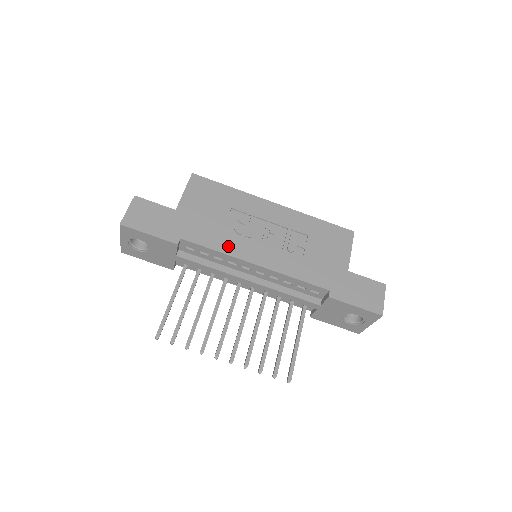
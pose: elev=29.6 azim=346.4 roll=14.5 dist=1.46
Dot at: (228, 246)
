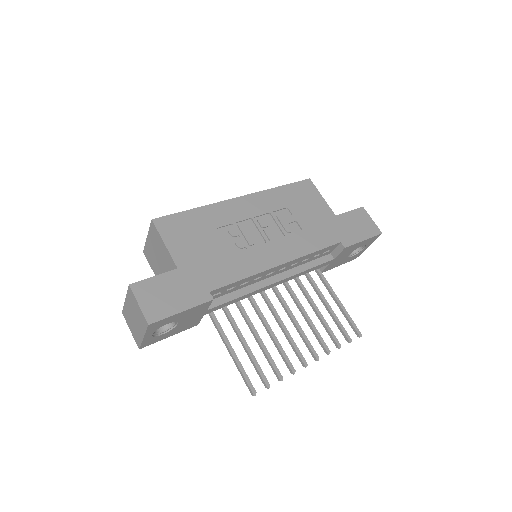
Dot at: (249, 266)
